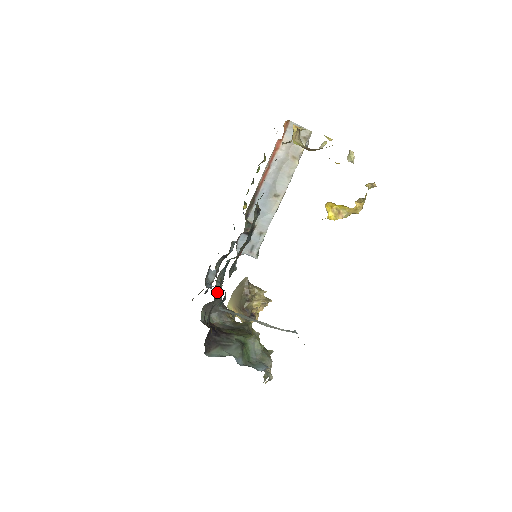
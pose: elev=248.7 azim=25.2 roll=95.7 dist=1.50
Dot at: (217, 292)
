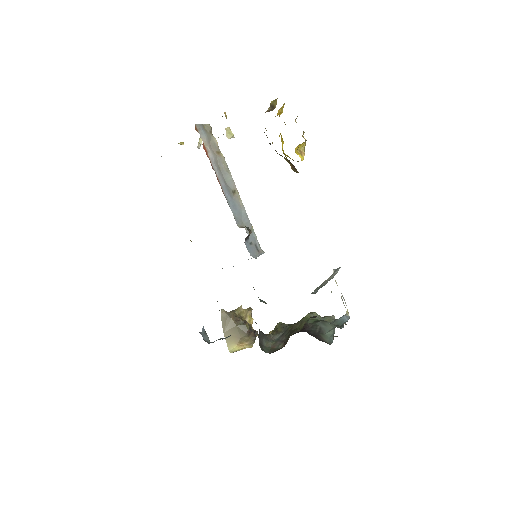
Dot at: occluded
